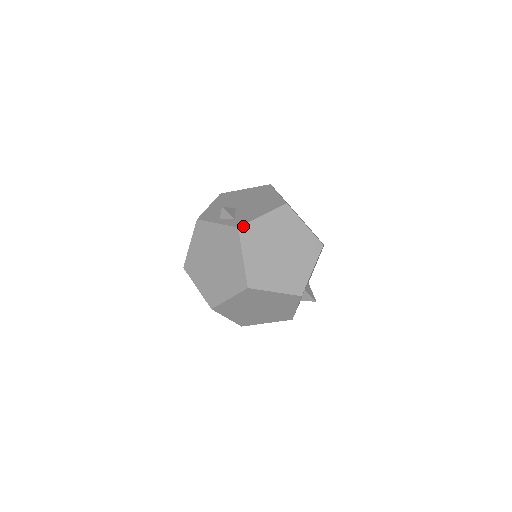
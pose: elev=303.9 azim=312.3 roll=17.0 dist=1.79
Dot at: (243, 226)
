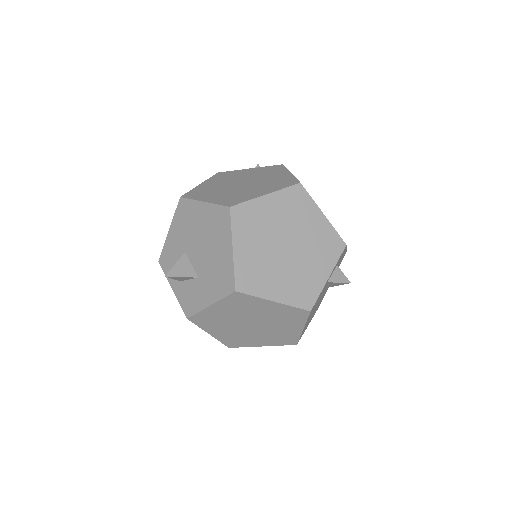
Dot at: occluded
